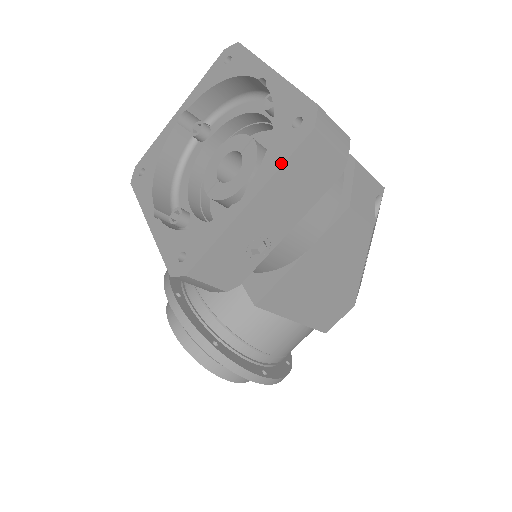
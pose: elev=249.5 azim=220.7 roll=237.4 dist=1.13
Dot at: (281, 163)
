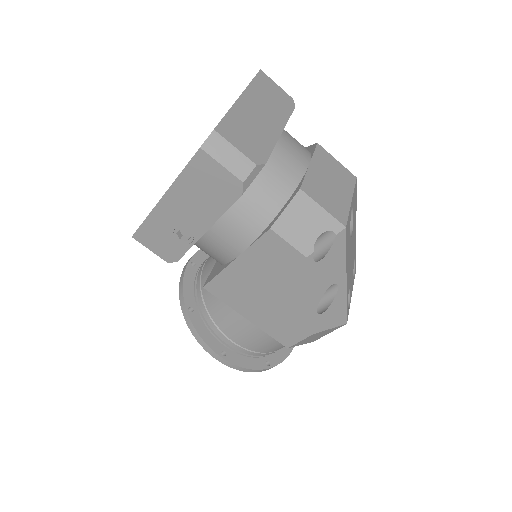
Dot at: (182, 170)
